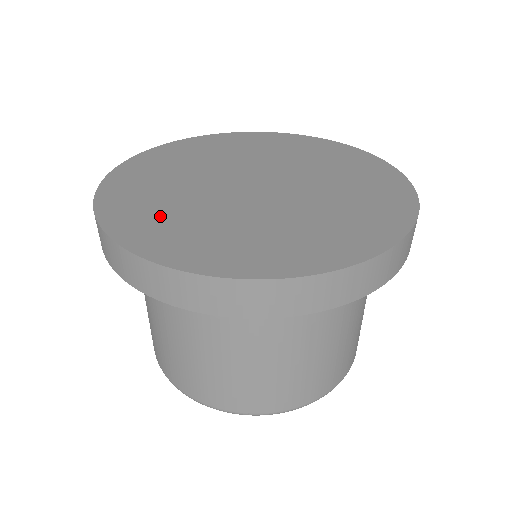
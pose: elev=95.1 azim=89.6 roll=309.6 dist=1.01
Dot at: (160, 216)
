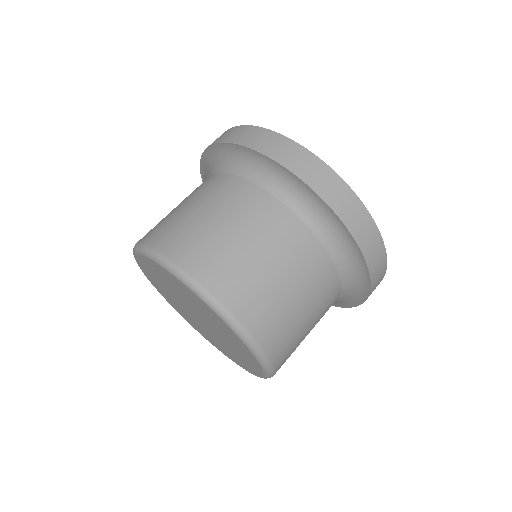
Dot at: occluded
